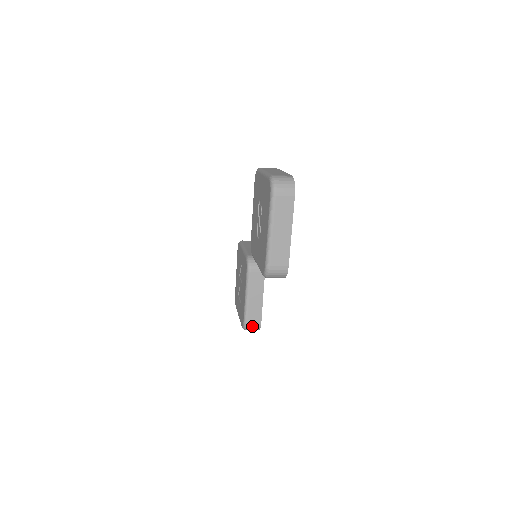
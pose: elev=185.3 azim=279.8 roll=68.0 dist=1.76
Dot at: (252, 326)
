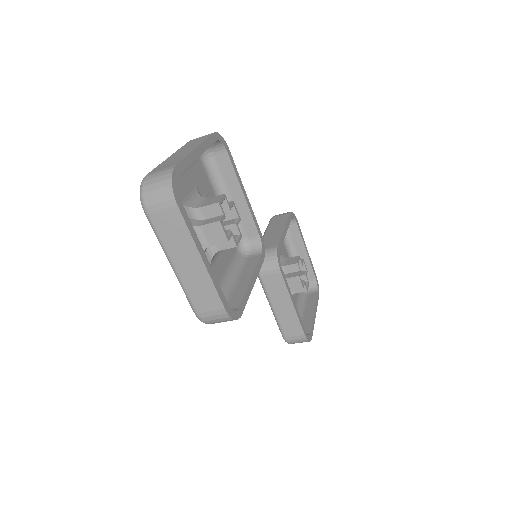
Dot at: (295, 340)
